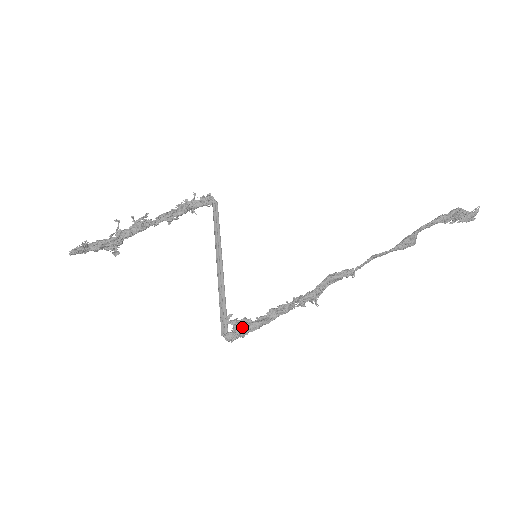
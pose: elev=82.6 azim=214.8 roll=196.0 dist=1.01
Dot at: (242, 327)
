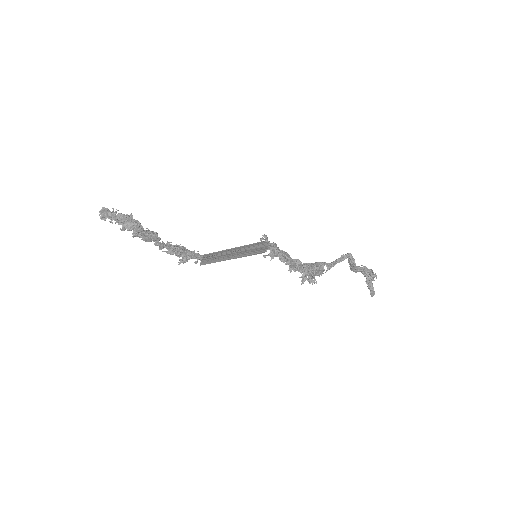
Dot at: occluded
